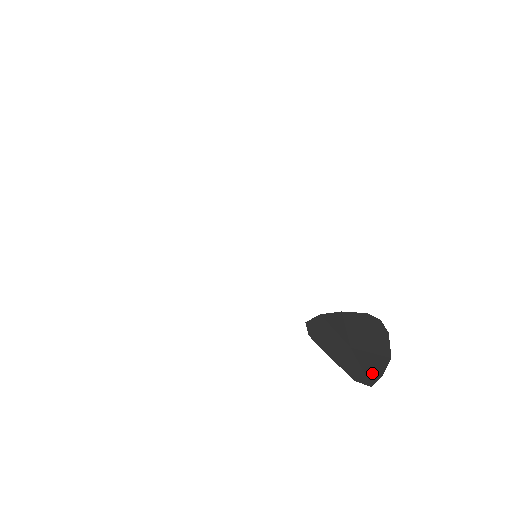
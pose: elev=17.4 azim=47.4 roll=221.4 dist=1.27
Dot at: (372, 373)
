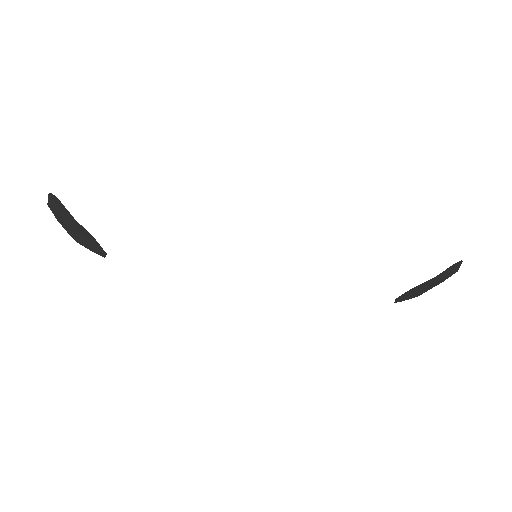
Dot at: (436, 285)
